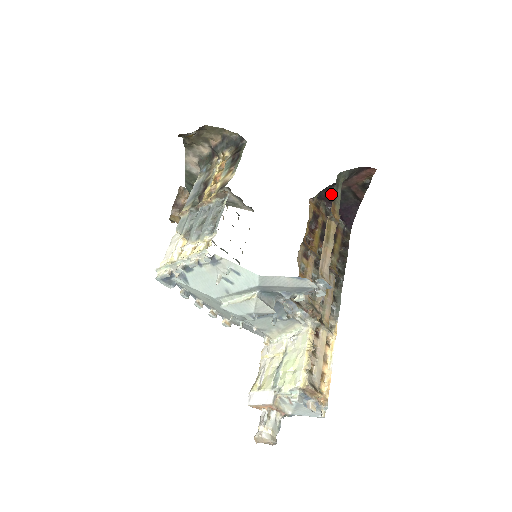
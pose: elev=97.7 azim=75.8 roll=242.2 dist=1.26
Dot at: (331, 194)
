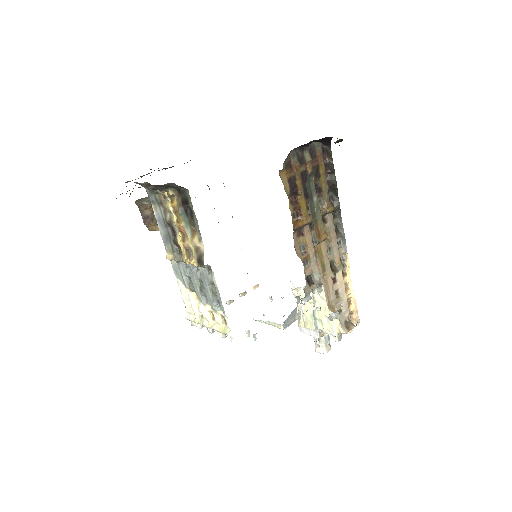
Dot at: occluded
